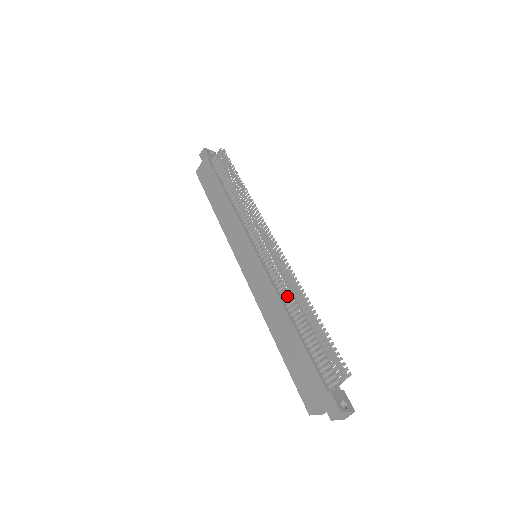
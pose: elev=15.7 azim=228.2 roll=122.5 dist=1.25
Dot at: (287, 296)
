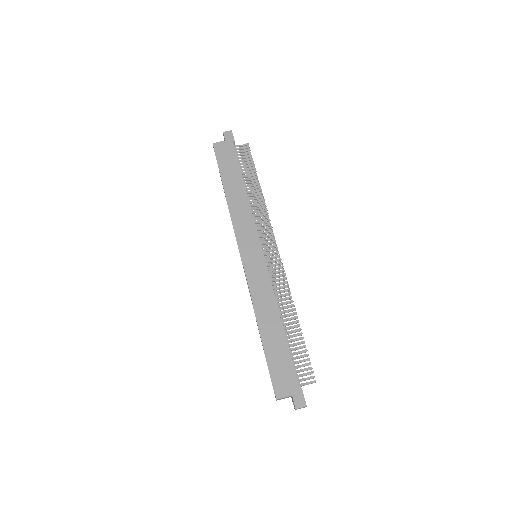
Dot at: (281, 304)
